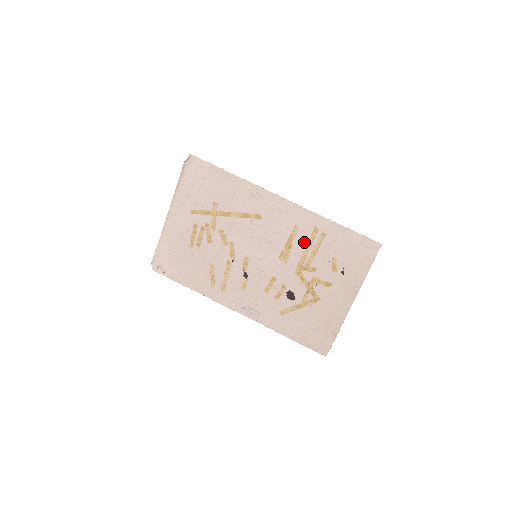
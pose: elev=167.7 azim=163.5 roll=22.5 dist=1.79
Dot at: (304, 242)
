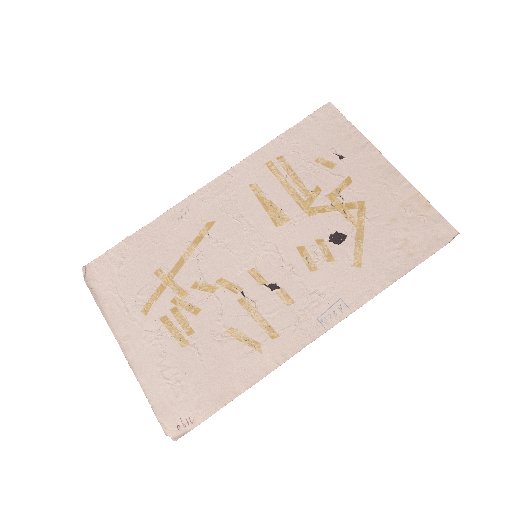
Dot at: (275, 185)
